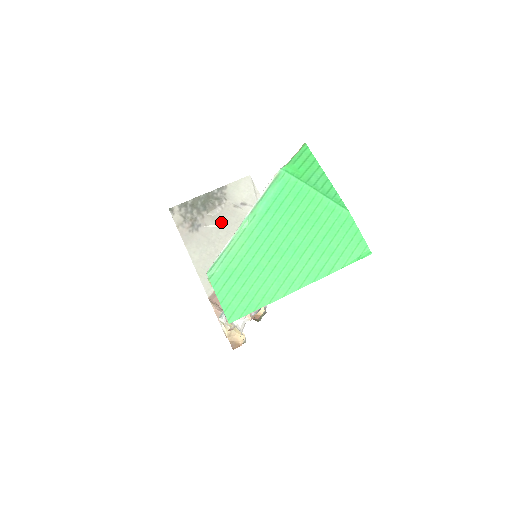
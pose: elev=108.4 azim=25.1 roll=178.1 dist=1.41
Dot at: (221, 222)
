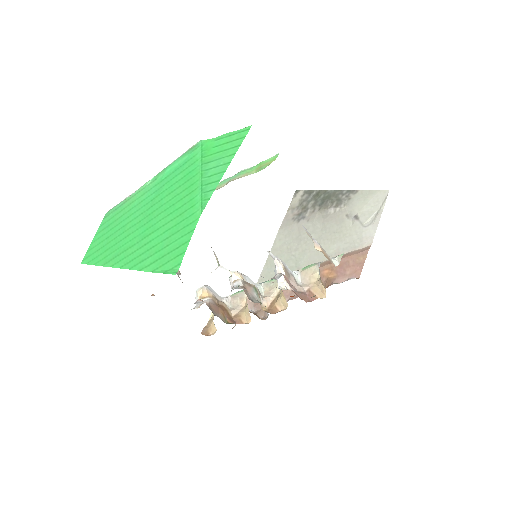
Dot at: (323, 224)
